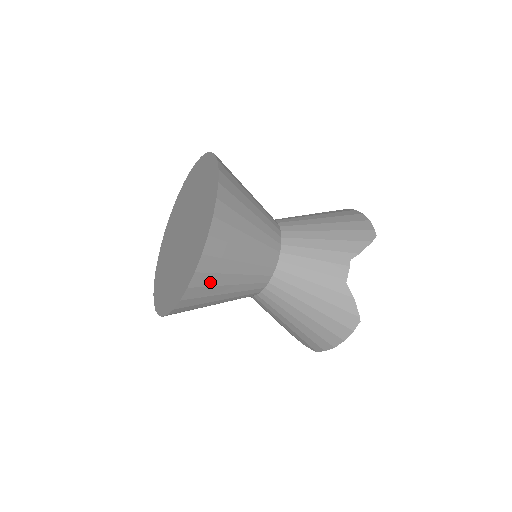
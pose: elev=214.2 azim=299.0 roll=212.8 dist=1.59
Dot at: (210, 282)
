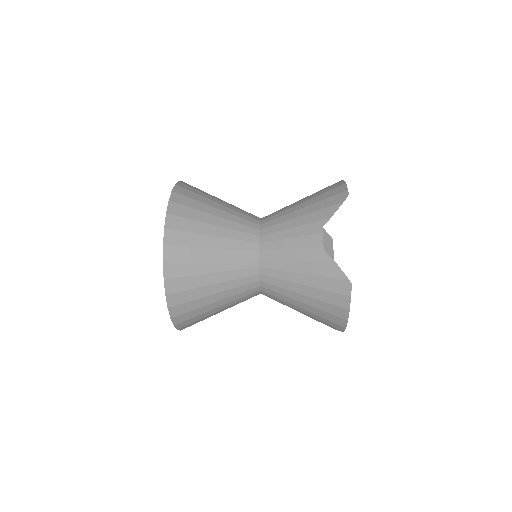
Dot at: (187, 285)
